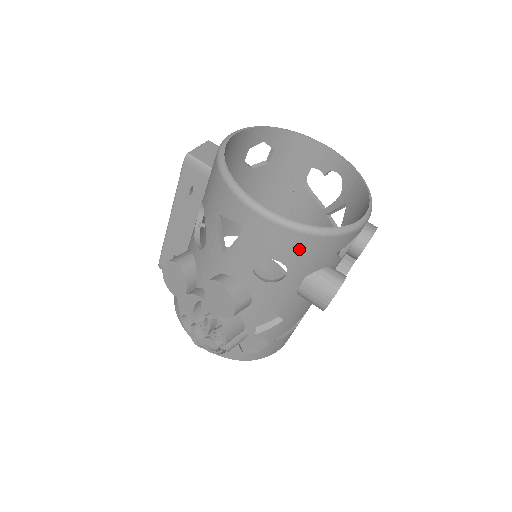
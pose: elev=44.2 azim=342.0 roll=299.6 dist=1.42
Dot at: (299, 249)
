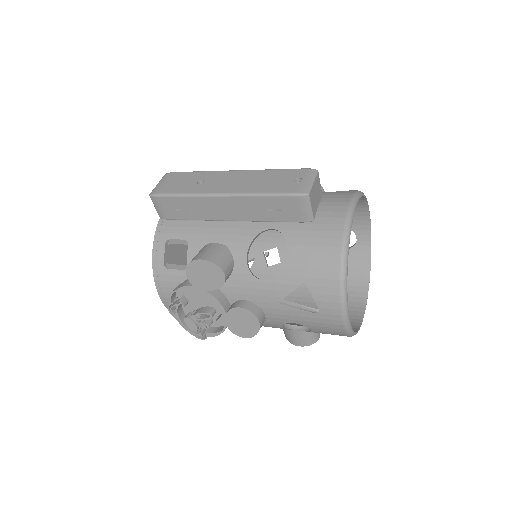
Dot at: (331, 334)
